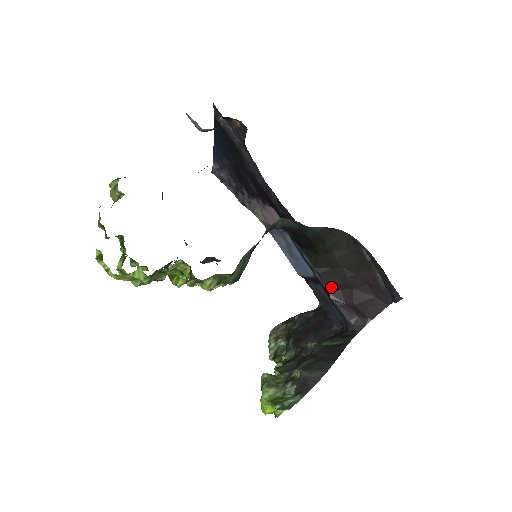
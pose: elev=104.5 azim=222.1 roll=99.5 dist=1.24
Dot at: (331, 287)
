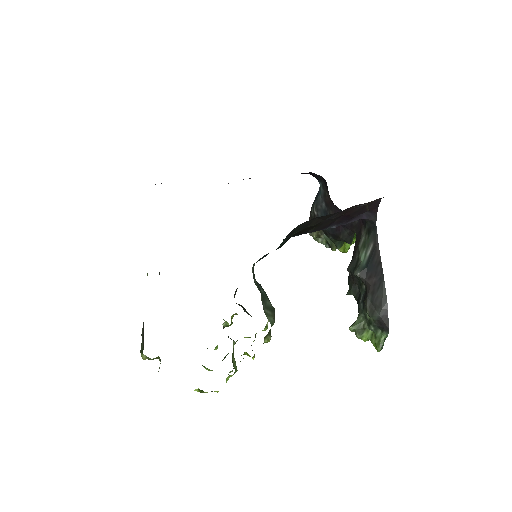
Dot at: (328, 226)
